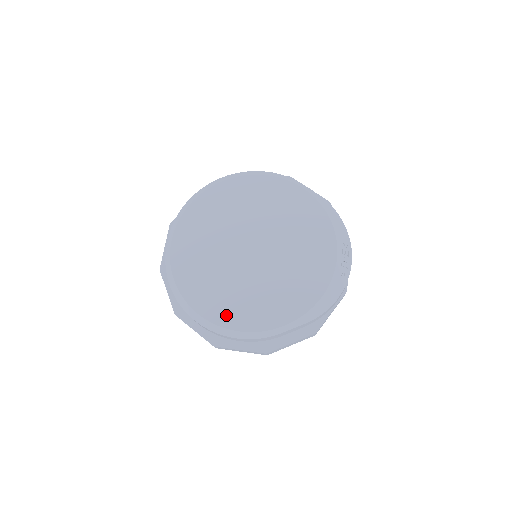
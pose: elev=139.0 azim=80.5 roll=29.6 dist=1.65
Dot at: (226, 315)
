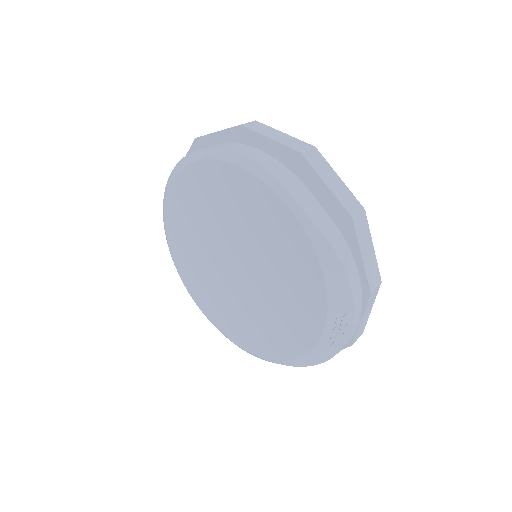
Dot at: (218, 319)
